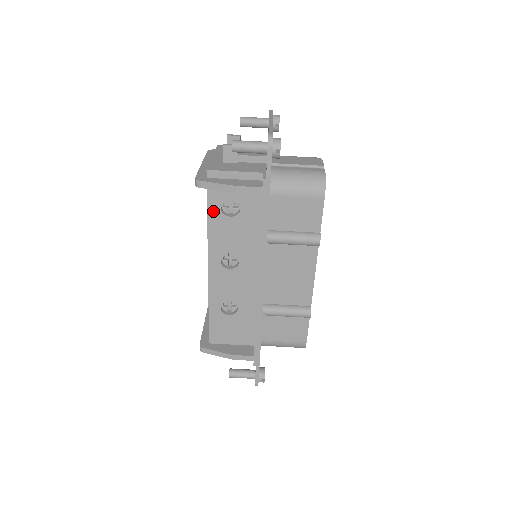
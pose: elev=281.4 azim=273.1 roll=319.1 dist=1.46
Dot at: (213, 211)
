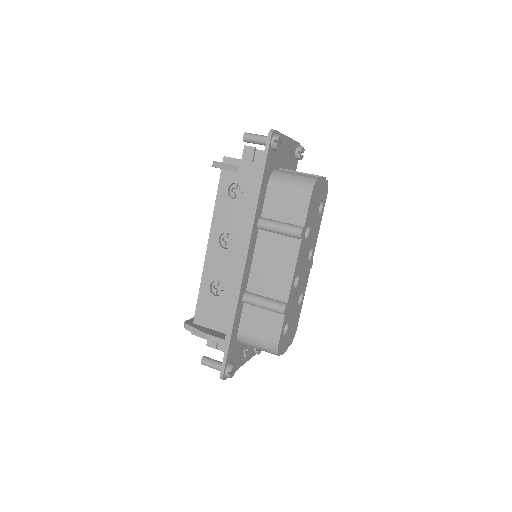
Dot at: (222, 192)
